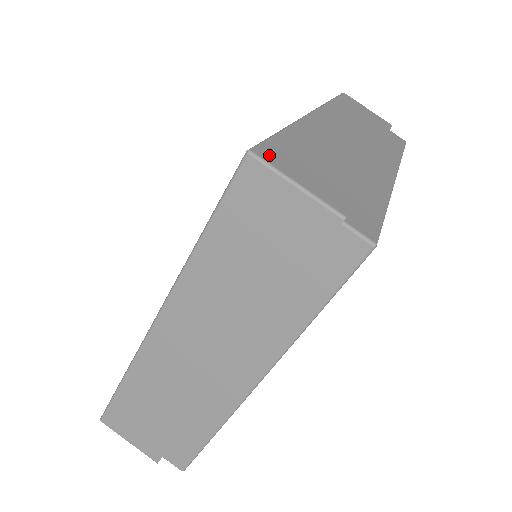
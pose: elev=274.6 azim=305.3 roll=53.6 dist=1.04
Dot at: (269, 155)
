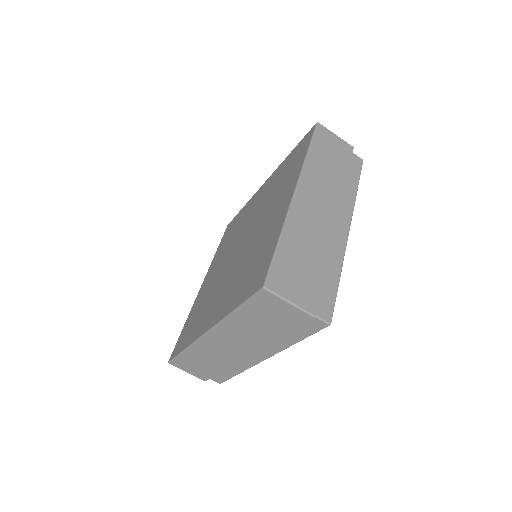
Dot at: (274, 283)
